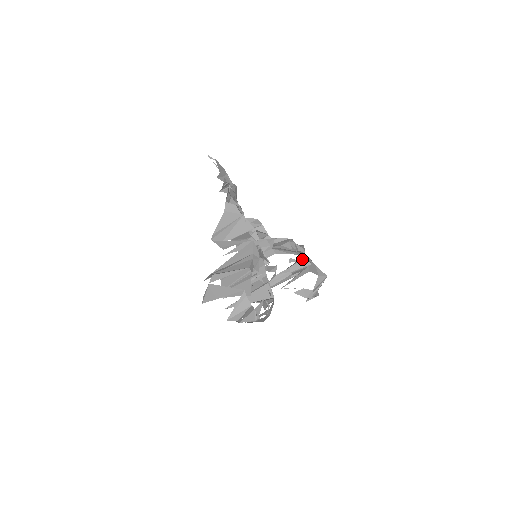
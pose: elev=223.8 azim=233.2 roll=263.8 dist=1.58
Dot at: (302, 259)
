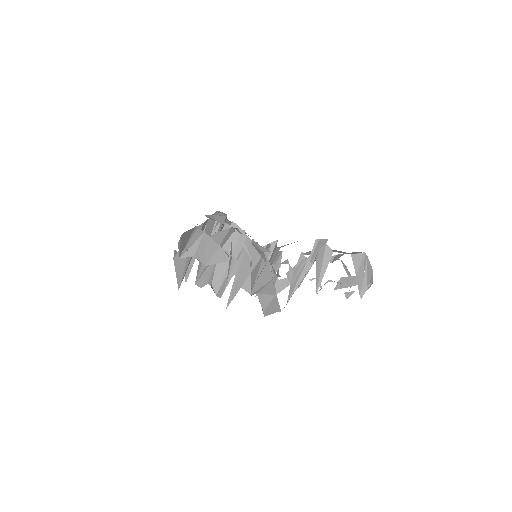
Dot at: (317, 243)
